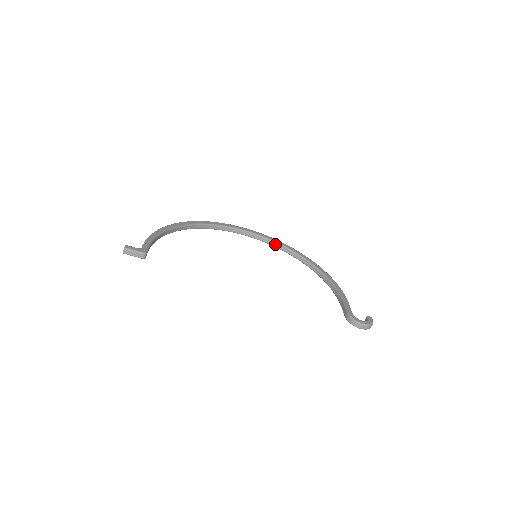
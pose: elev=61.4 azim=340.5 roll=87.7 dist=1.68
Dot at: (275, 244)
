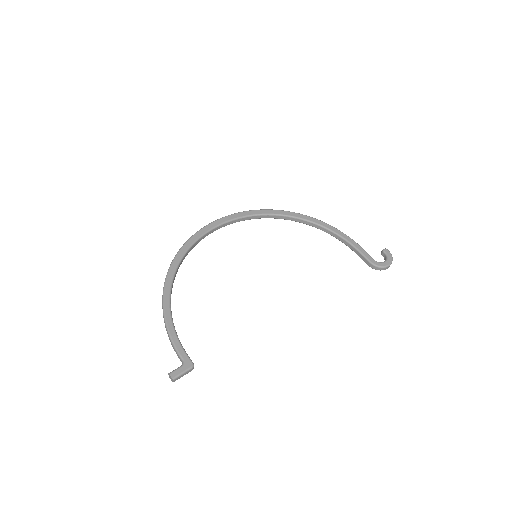
Dot at: (251, 218)
